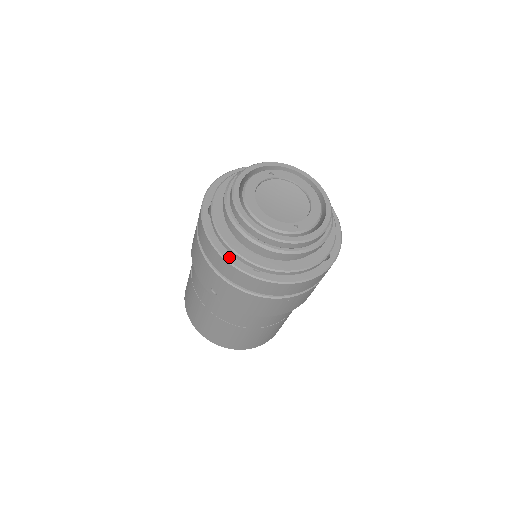
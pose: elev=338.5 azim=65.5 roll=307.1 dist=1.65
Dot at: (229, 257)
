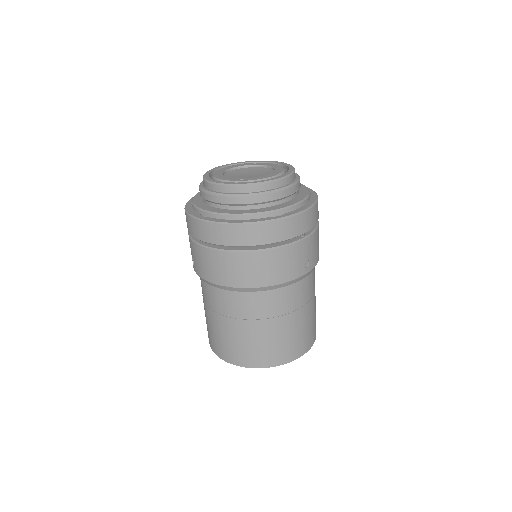
Dot at: (189, 210)
